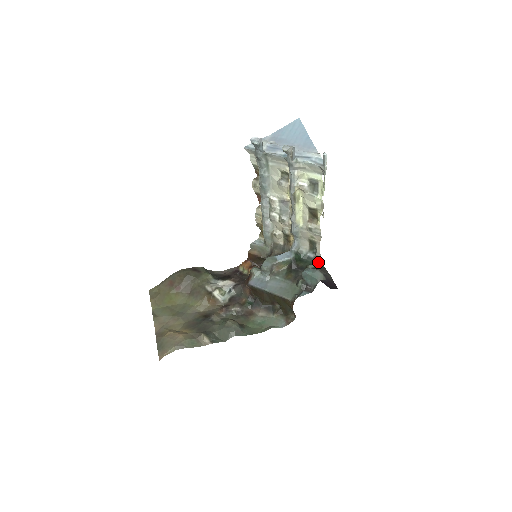
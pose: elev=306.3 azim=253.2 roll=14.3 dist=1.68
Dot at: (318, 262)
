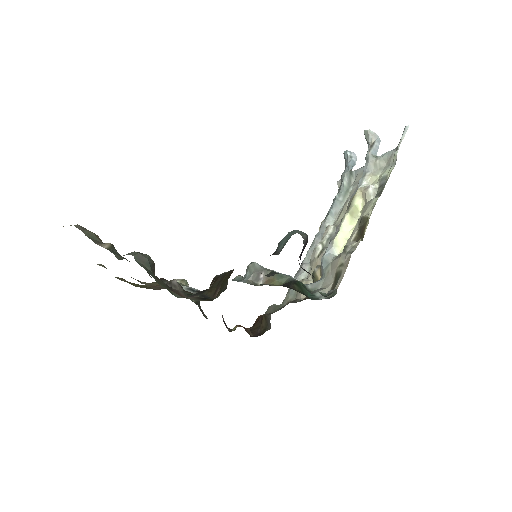
Dot at: (324, 293)
